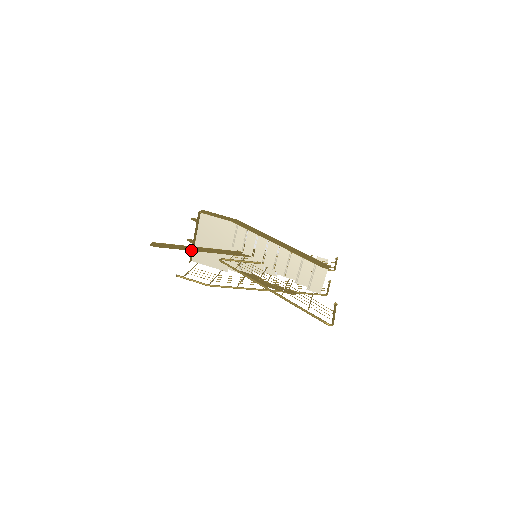
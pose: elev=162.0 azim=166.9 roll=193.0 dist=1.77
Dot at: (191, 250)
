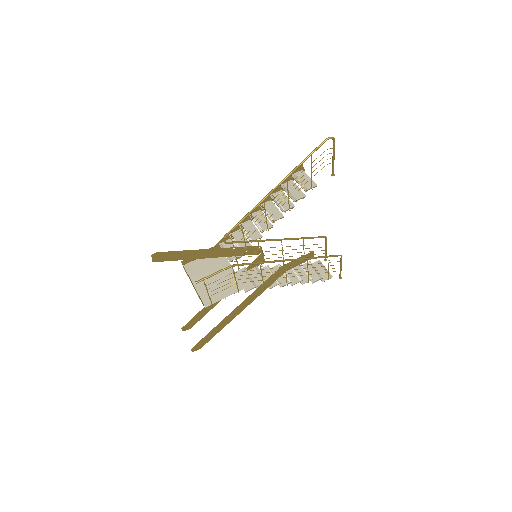
Dot at: (193, 251)
